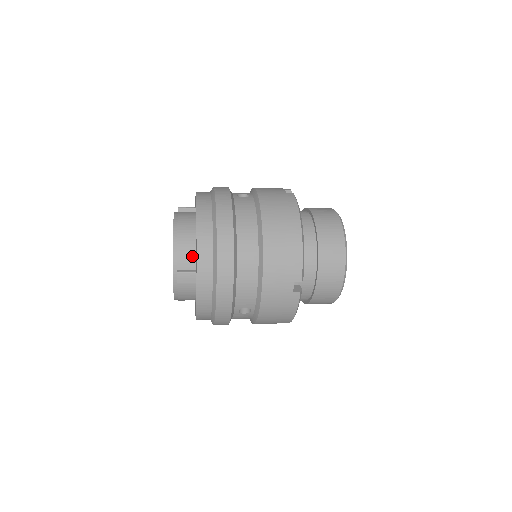
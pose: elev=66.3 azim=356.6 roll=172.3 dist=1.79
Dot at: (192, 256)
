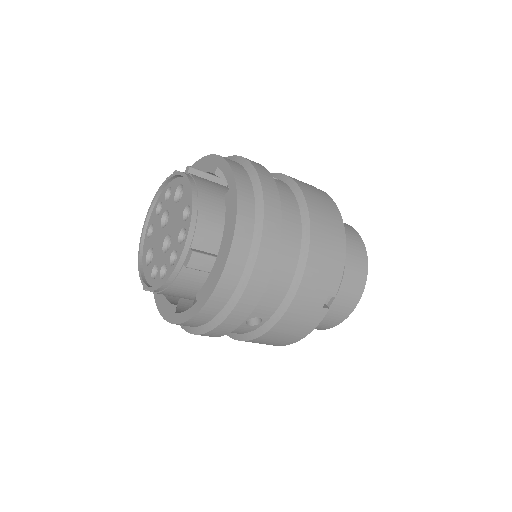
Dot at: (213, 234)
